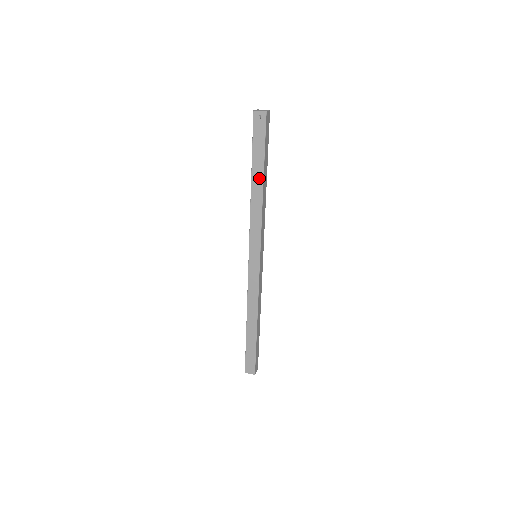
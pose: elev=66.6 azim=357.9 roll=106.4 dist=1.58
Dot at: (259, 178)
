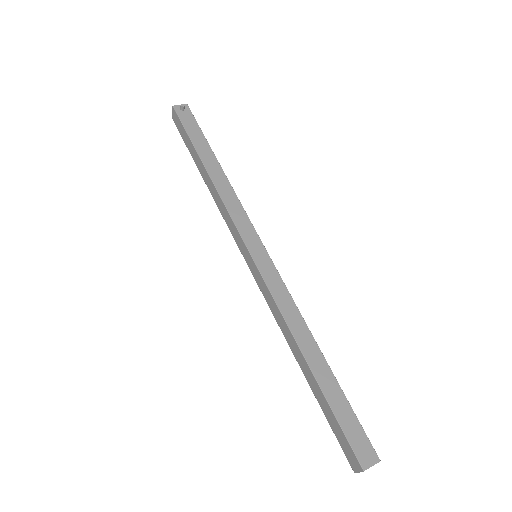
Dot at: (212, 160)
